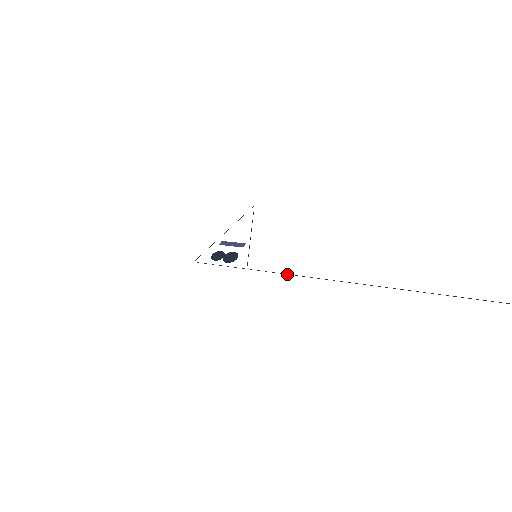
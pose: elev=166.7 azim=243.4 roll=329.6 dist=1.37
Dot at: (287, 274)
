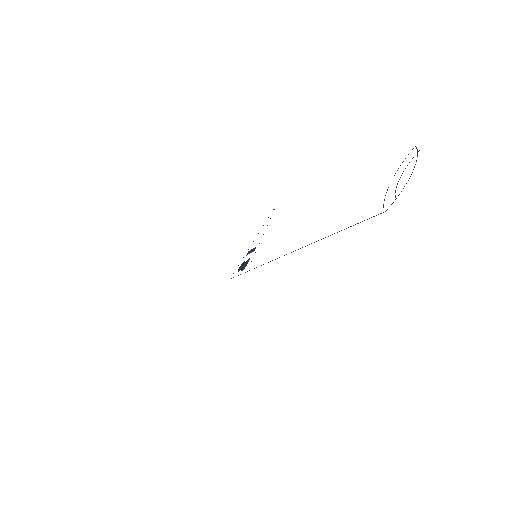
Dot at: (261, 265)
